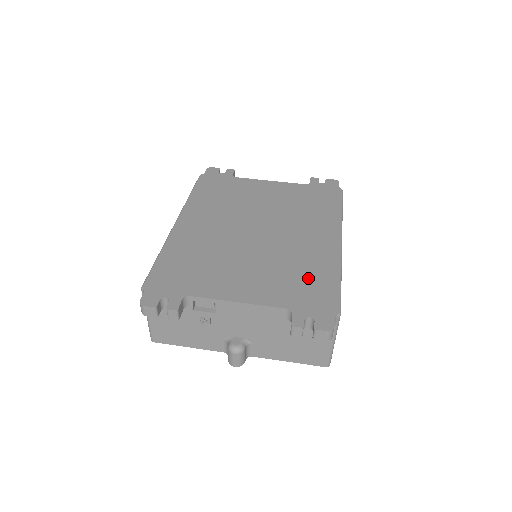
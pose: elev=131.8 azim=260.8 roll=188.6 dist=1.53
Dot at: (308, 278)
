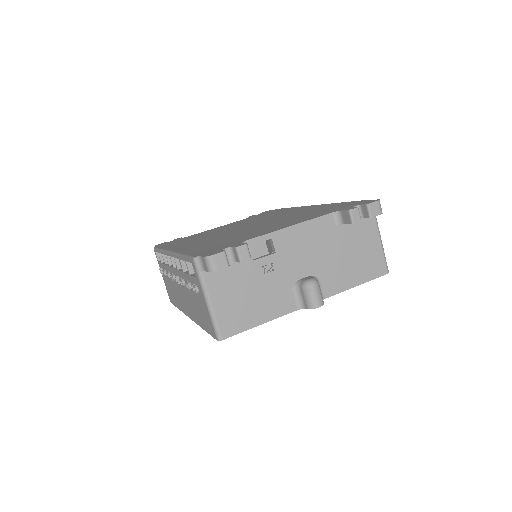
Dot at: (323, 209)
